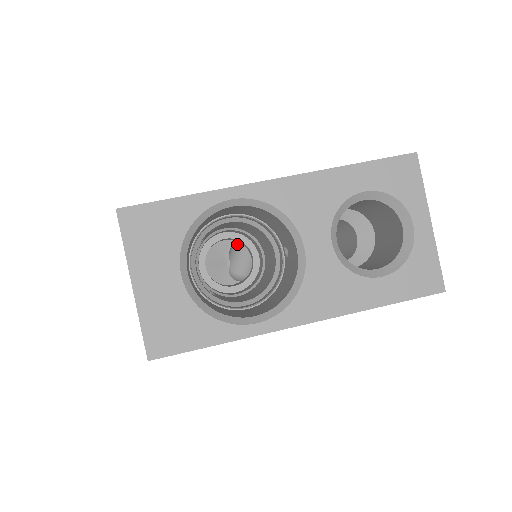
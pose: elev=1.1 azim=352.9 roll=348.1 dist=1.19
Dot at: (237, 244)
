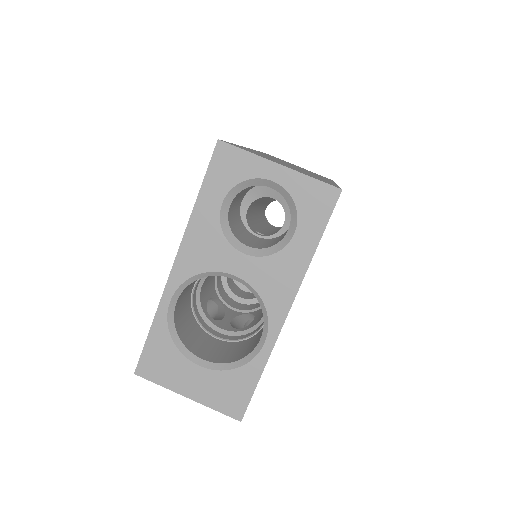
Dot at: occluded
